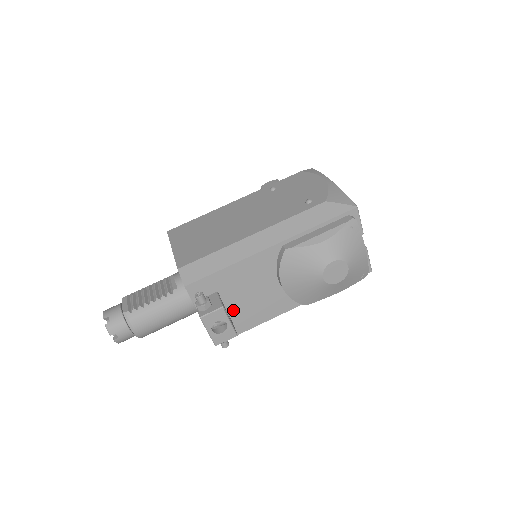
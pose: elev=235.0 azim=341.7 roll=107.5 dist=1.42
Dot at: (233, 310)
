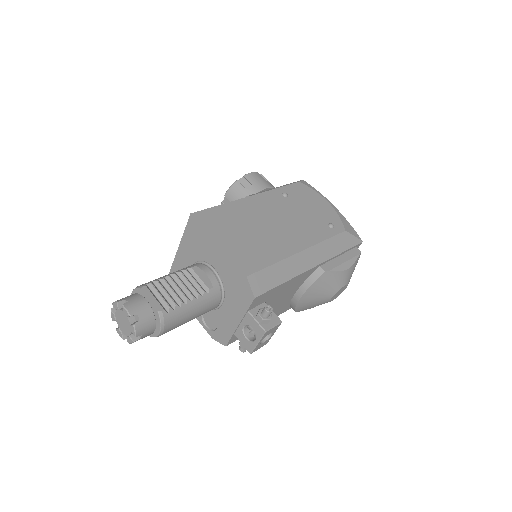
Dot at: occluded
